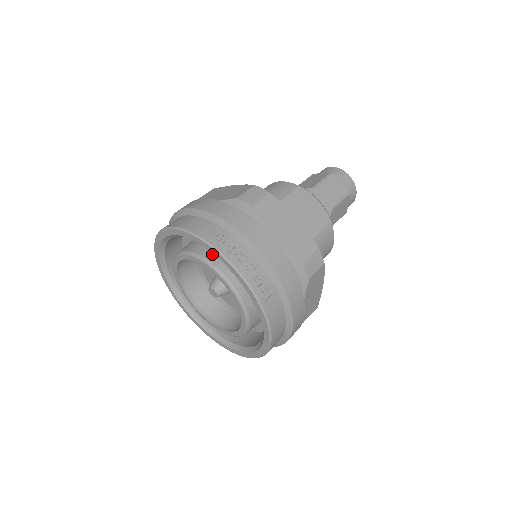
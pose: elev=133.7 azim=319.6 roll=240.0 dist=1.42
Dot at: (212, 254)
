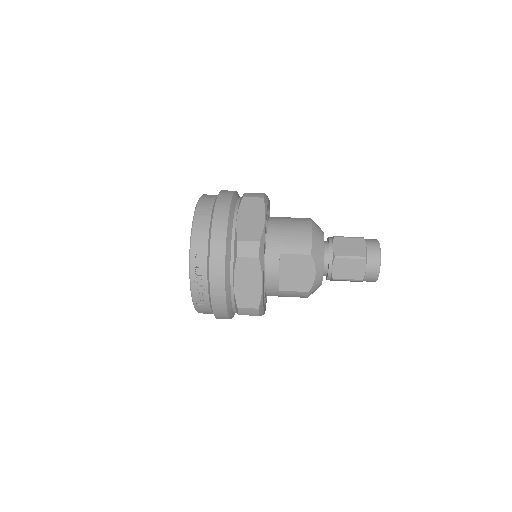
Dot at: occluded
